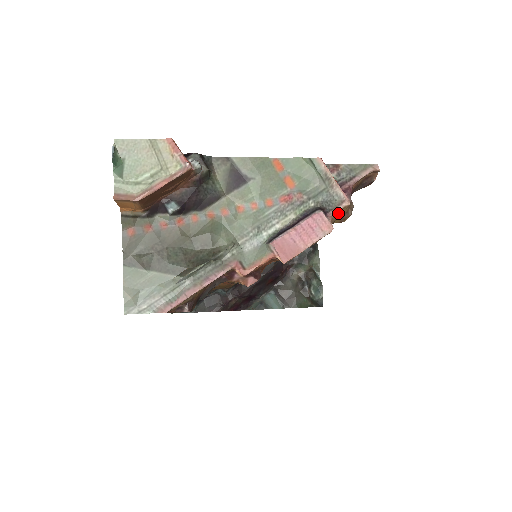
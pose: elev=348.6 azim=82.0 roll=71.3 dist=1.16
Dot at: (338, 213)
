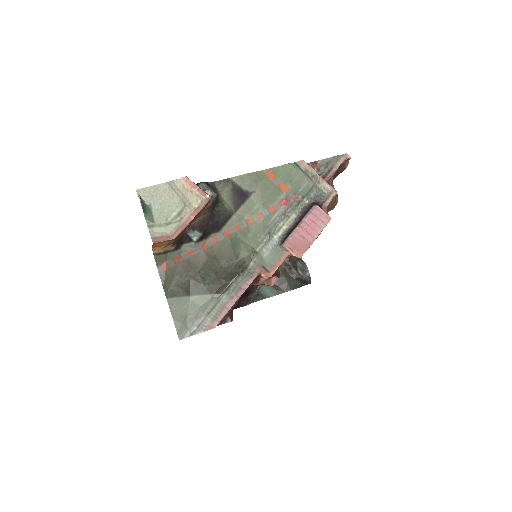
Dot at: (330, 203)
